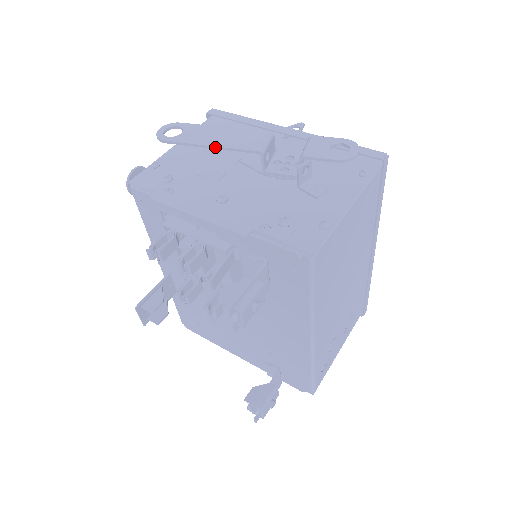
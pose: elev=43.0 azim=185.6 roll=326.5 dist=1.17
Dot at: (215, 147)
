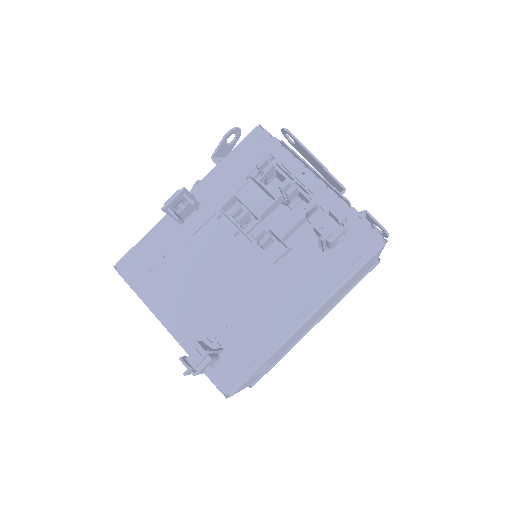
Dot at: (321, 164)
